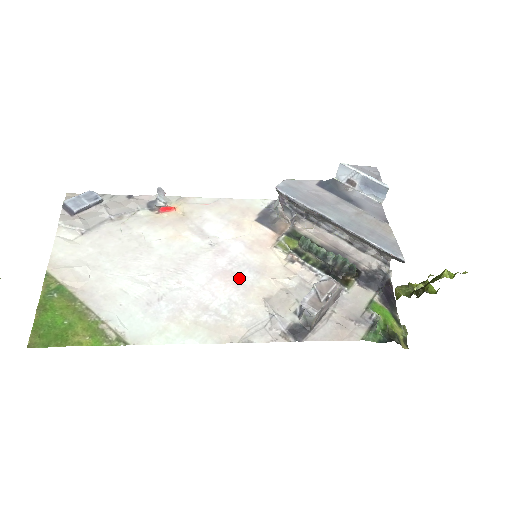
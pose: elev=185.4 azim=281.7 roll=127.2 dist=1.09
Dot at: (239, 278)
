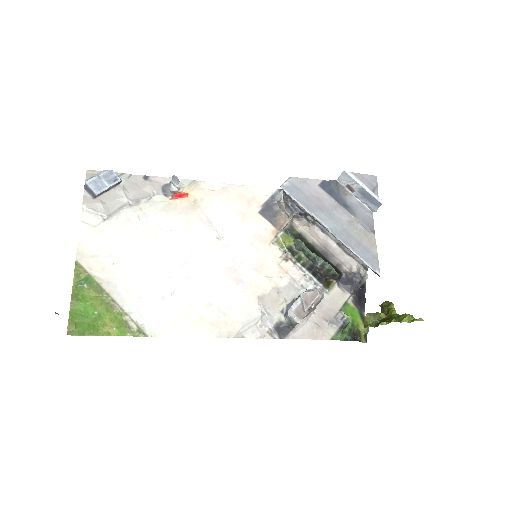
Dot at: (239, 275)
